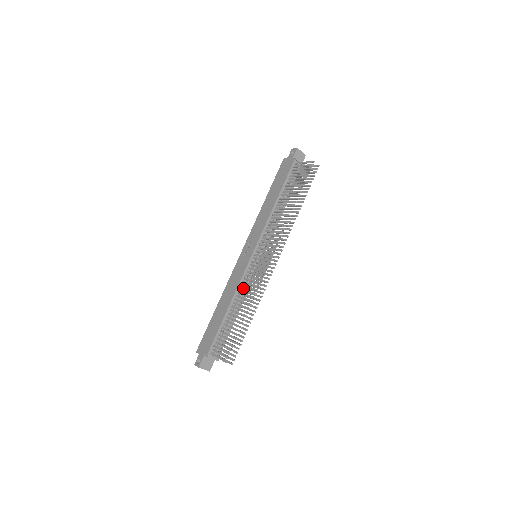
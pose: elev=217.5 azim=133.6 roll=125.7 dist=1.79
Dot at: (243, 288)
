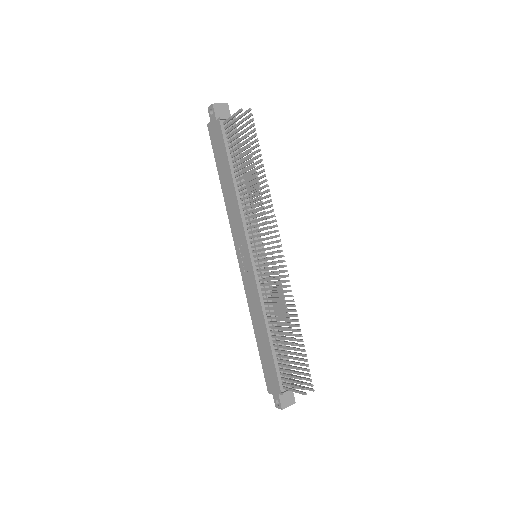
Dot at: (267, 300)
